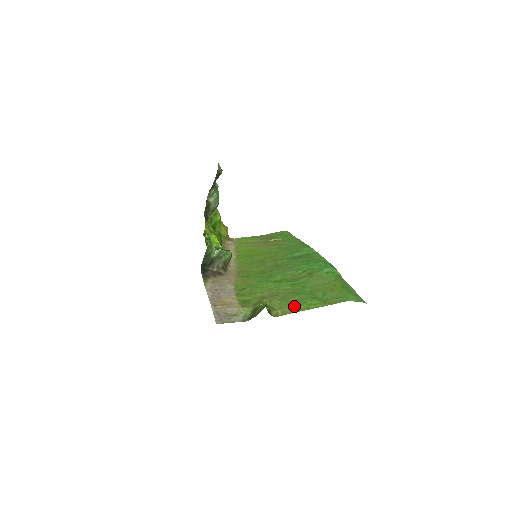
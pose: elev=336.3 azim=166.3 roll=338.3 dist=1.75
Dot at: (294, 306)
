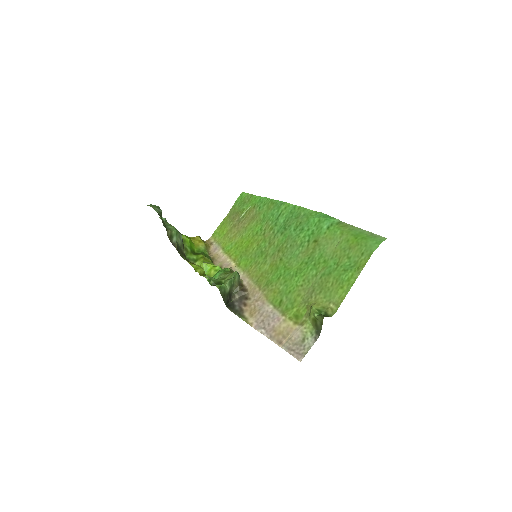
Dot at: (338, 291)
